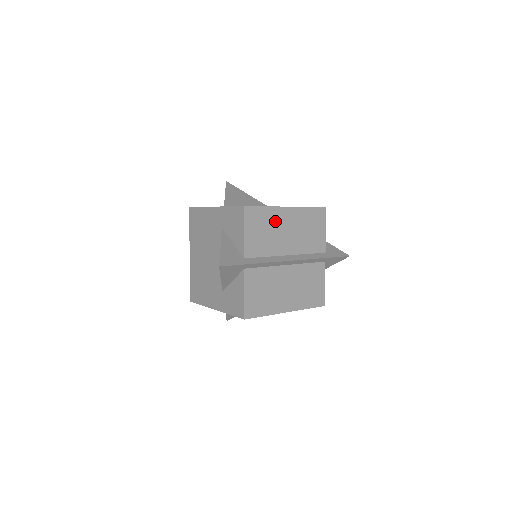
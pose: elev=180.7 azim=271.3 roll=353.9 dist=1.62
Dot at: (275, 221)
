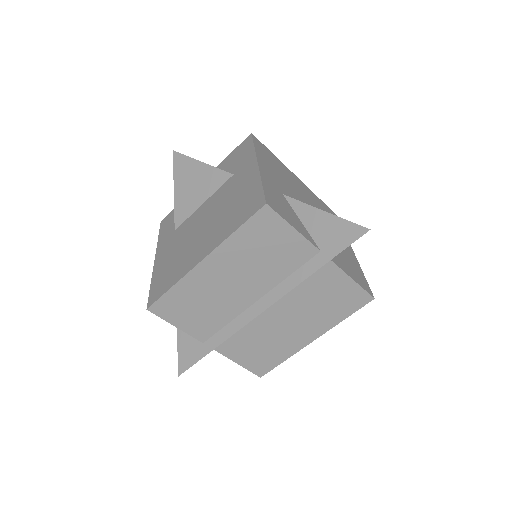
Dot at: (201, 288)
